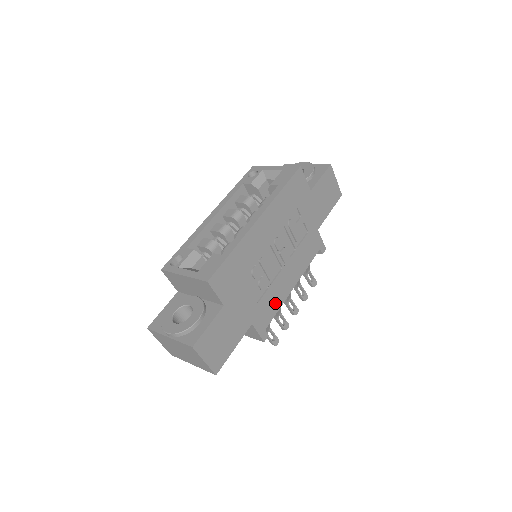
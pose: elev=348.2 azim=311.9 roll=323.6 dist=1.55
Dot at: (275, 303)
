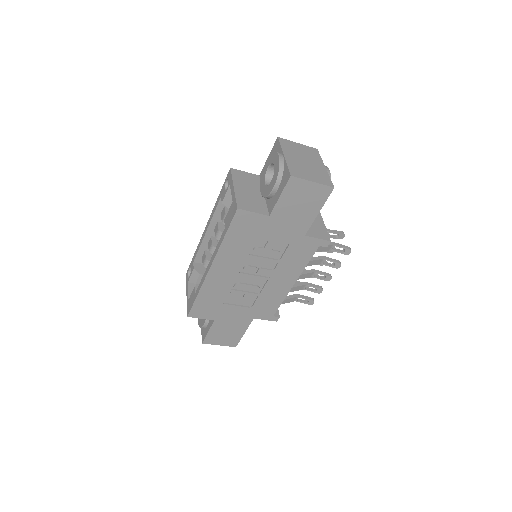
Dot at: (274, 300)
